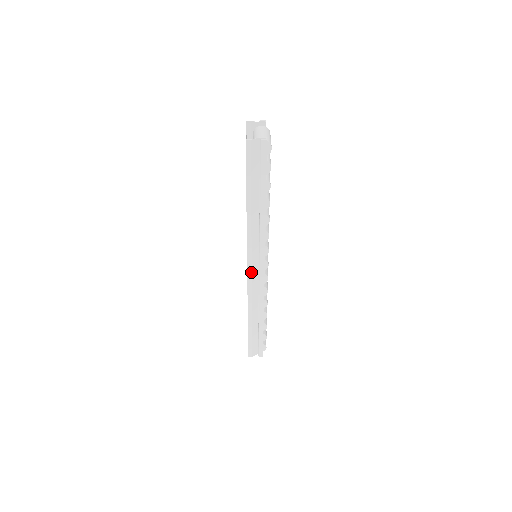
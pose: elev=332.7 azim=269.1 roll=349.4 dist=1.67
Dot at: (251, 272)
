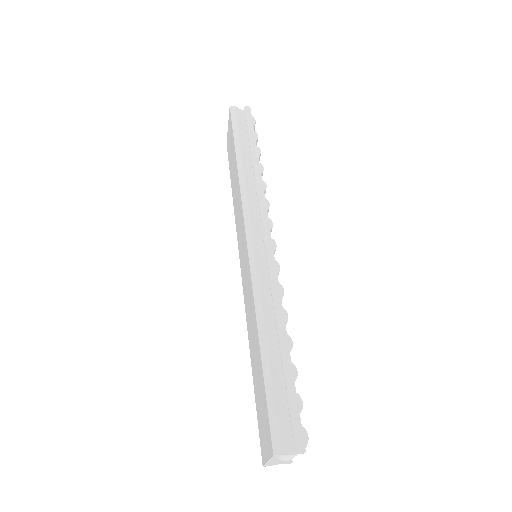
Dot at: (253, 245)
